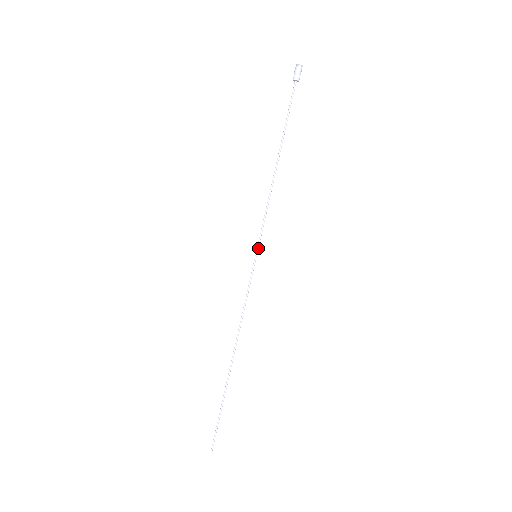
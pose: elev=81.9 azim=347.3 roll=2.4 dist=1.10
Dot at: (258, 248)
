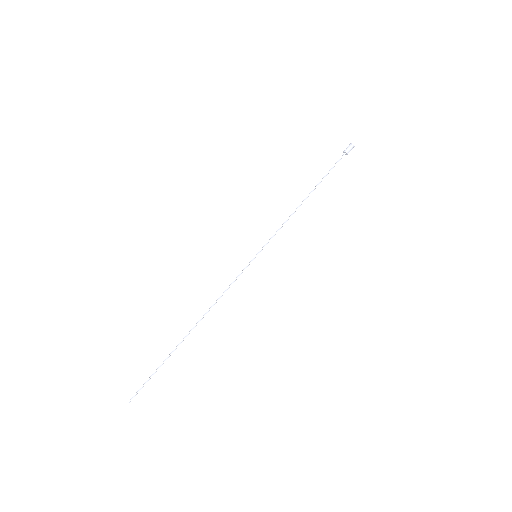
Dot at: occluded
